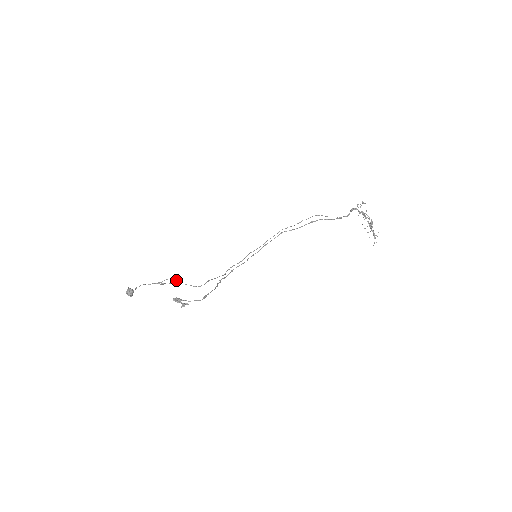
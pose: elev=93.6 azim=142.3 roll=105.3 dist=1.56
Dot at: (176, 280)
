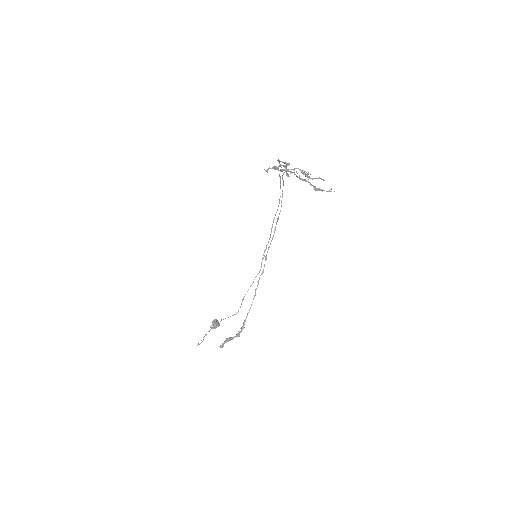
Dot at: (213, 328)
